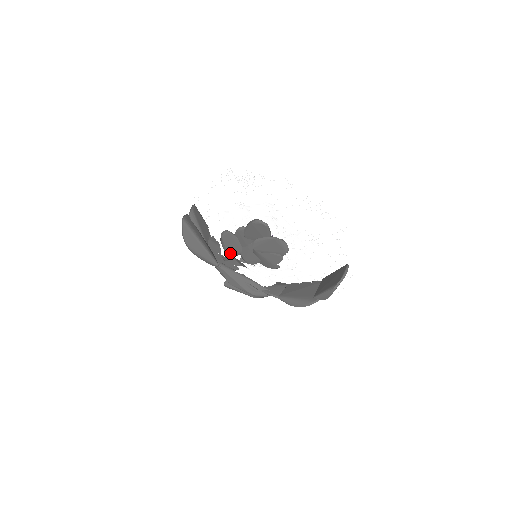
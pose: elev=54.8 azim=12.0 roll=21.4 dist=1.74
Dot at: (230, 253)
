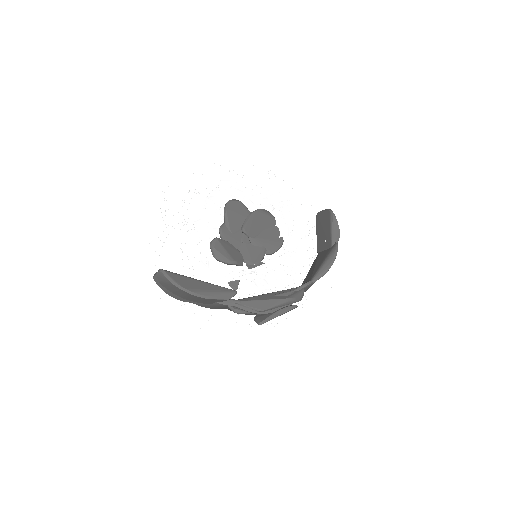
Dot at: (235, 262)
